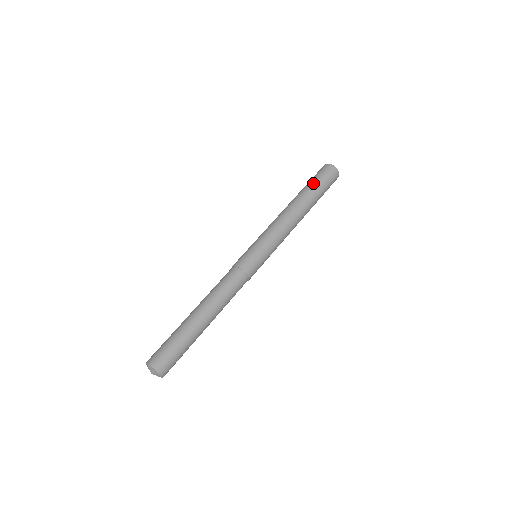
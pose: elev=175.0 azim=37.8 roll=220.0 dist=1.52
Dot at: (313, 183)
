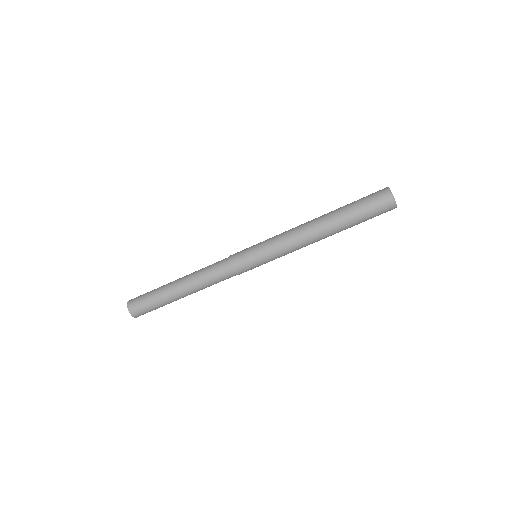
Dot at: (354, 206)
